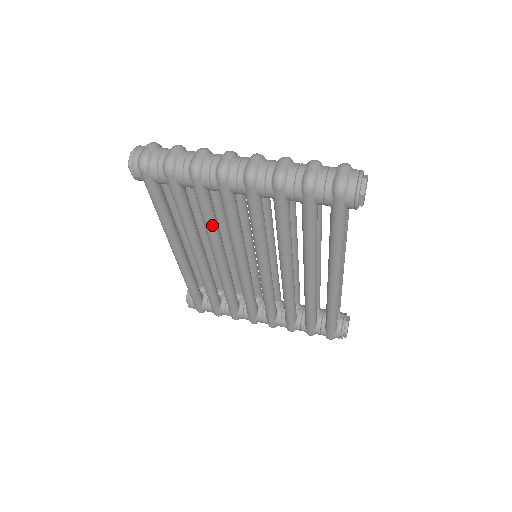
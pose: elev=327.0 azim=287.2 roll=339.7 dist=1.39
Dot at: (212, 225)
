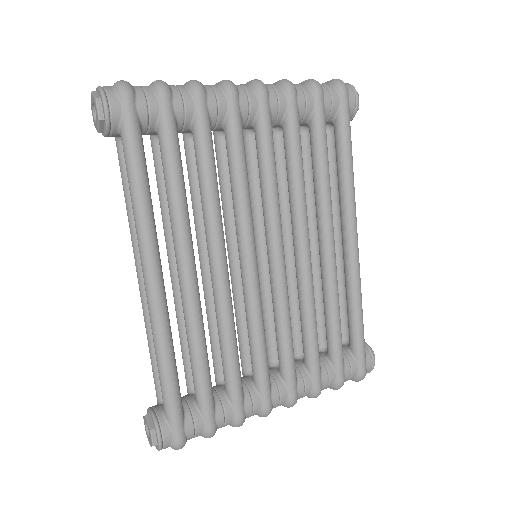
Dot at: (216, 183)
